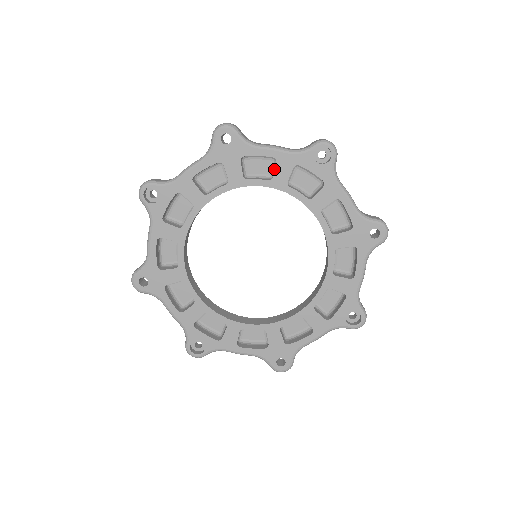
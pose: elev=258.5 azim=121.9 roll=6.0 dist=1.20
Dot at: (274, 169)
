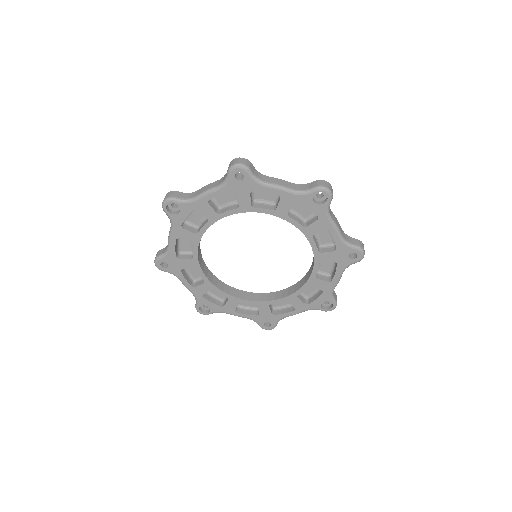
Dot at: (278, 199)
